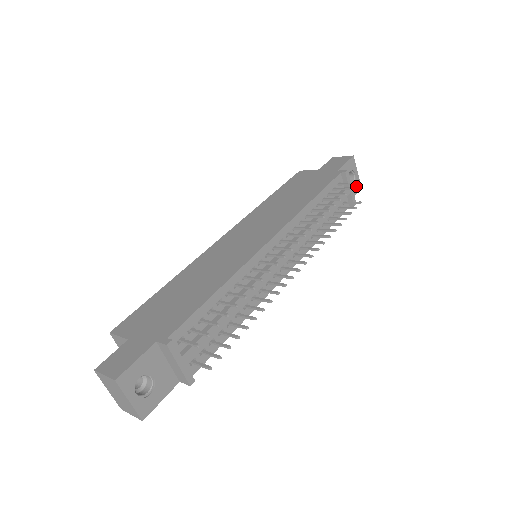
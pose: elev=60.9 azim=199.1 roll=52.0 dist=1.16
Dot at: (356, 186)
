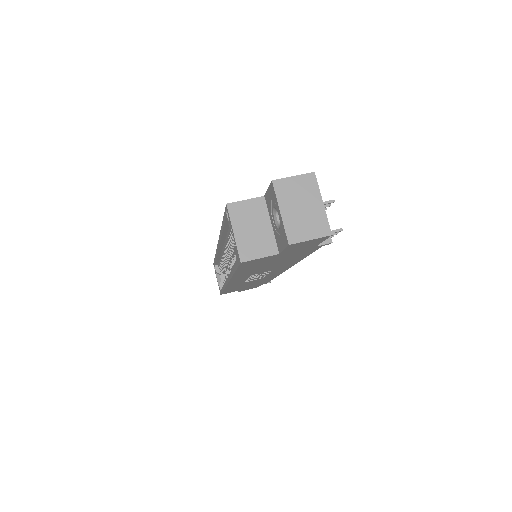
Dot at: occluded
